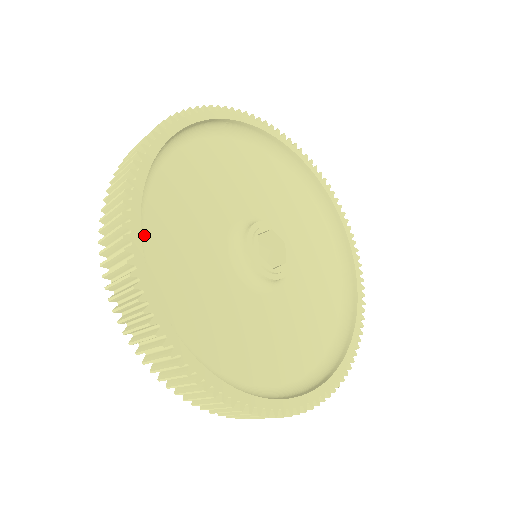
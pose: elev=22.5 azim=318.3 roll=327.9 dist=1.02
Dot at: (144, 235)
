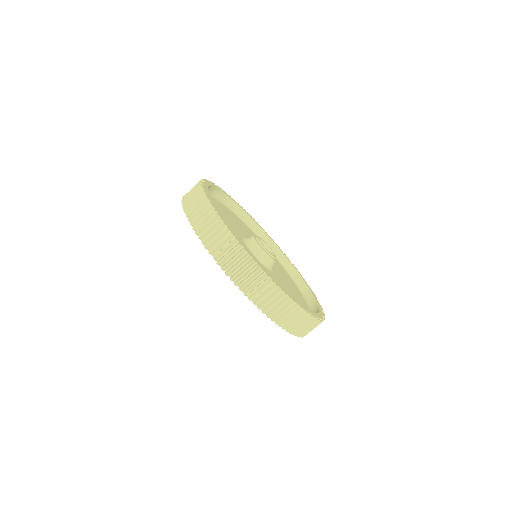
Dot at: (222, 204)
